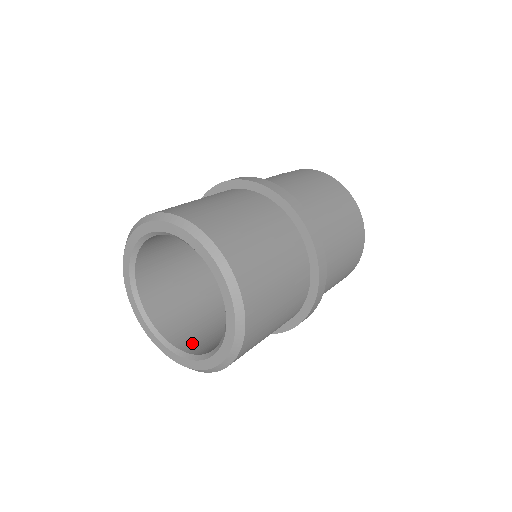
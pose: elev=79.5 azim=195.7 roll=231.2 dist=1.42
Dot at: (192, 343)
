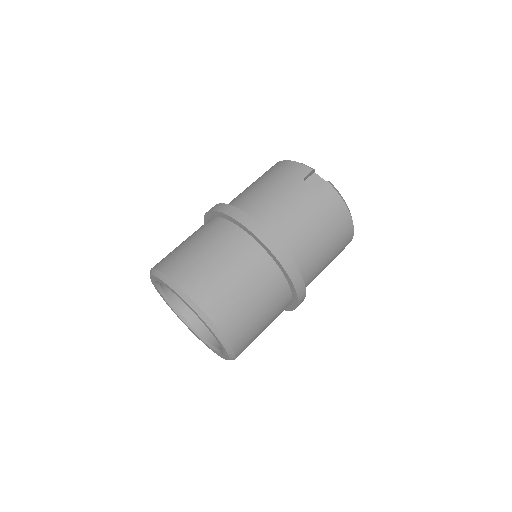
Dot at: (192, 311)
